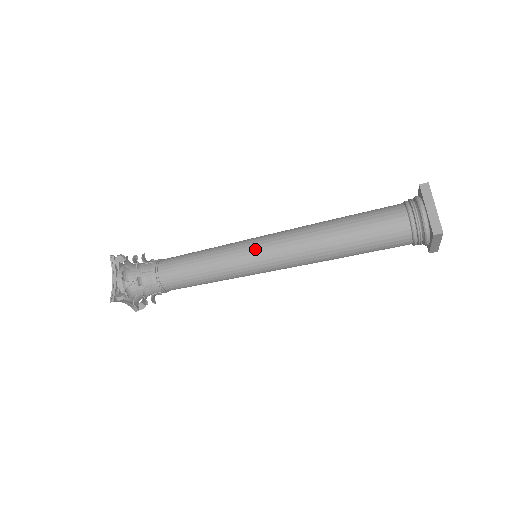
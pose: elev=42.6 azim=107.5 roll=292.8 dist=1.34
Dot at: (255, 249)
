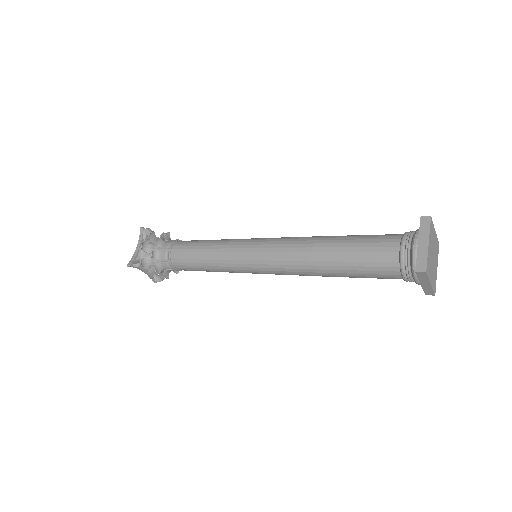
Dot at: (251, 248)
